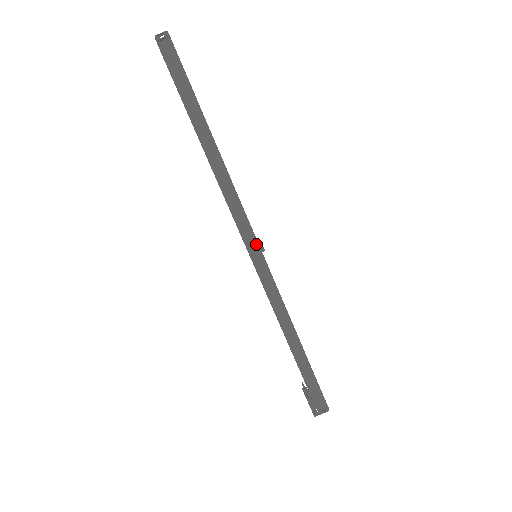
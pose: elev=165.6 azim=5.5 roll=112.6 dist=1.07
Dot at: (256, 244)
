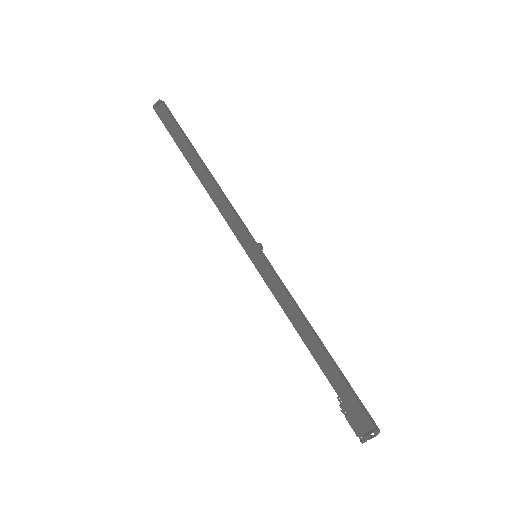
Dot at: (251, 243)
